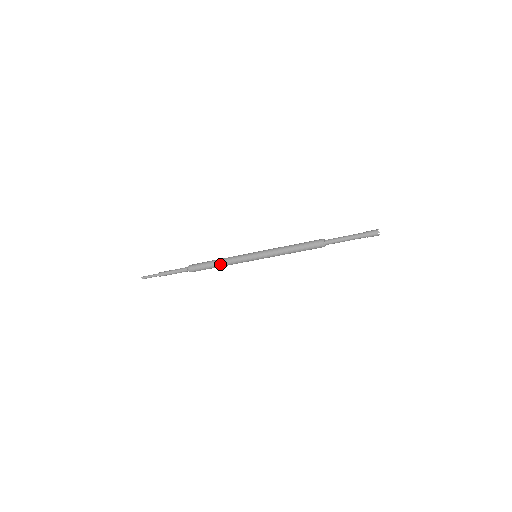
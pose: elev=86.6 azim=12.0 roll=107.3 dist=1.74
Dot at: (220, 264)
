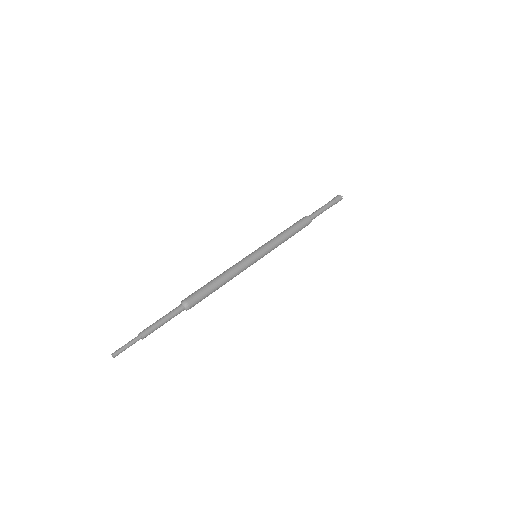
Dot at: (223, 277)
